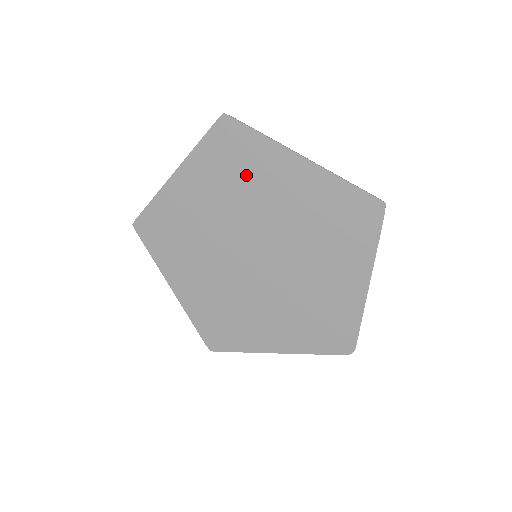
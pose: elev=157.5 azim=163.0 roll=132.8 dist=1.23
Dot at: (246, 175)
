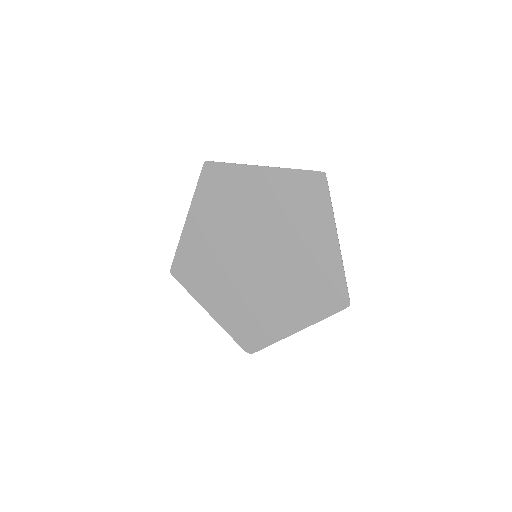
Dot at: (300, 214)
